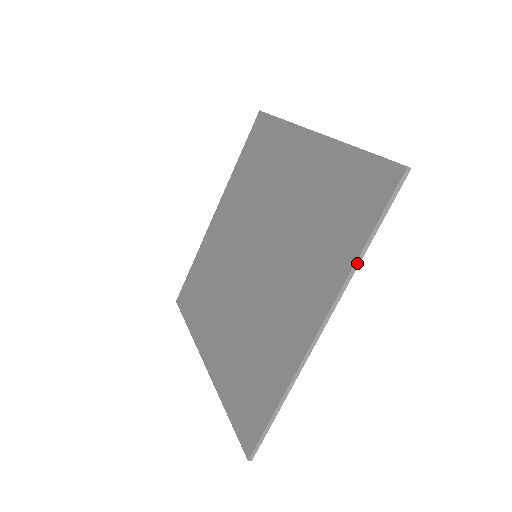
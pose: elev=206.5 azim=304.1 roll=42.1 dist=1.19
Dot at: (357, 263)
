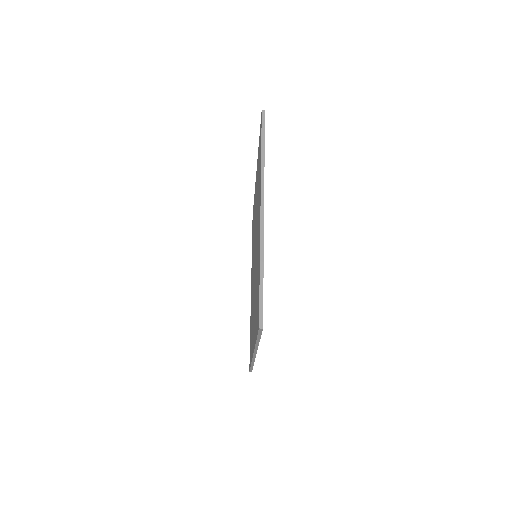
Dot at: (262, 163)
